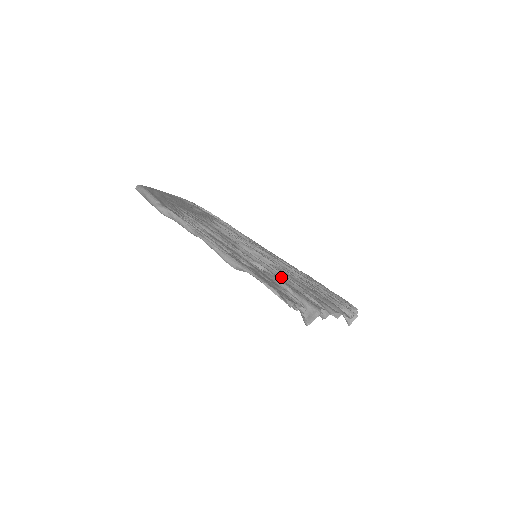
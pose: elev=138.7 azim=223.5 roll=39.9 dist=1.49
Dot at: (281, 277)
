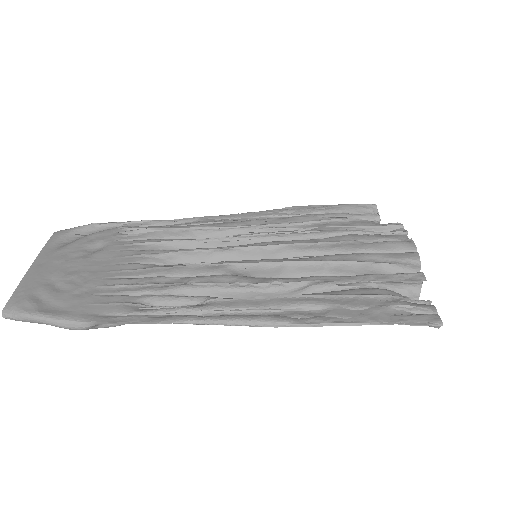
Dot at: (328, 267)
